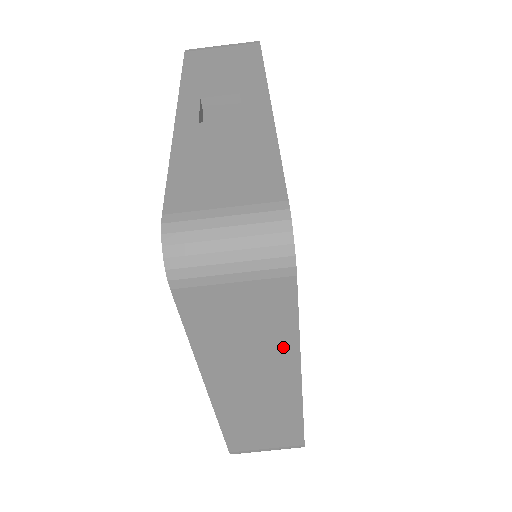
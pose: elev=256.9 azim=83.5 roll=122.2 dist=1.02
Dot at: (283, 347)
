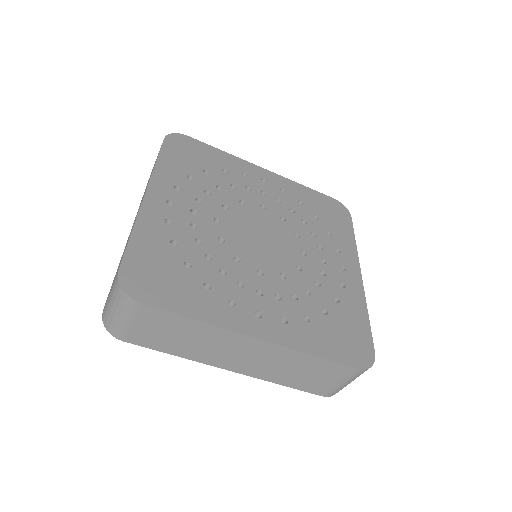
Dot at: (208, 331)
